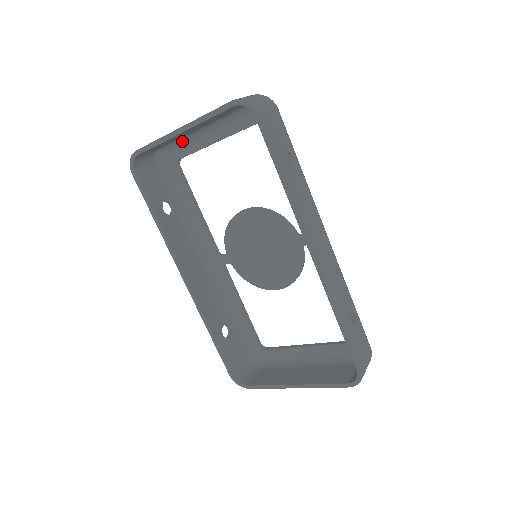
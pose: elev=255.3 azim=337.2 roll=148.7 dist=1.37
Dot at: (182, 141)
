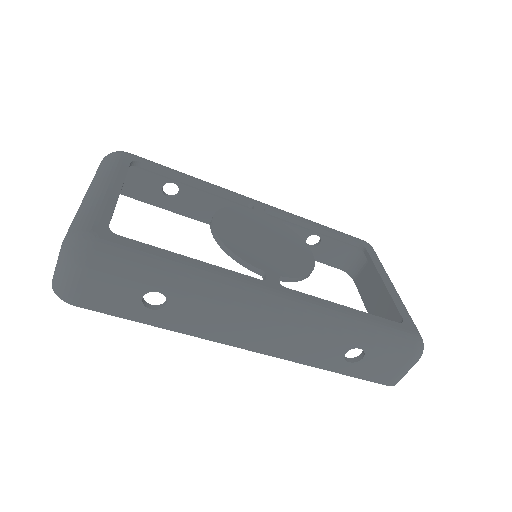
Dot at: occluded
